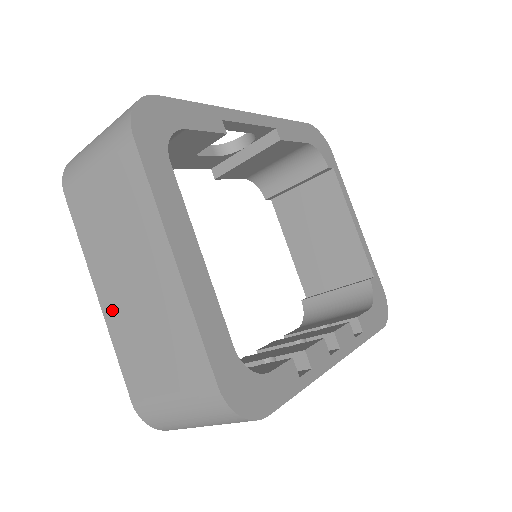
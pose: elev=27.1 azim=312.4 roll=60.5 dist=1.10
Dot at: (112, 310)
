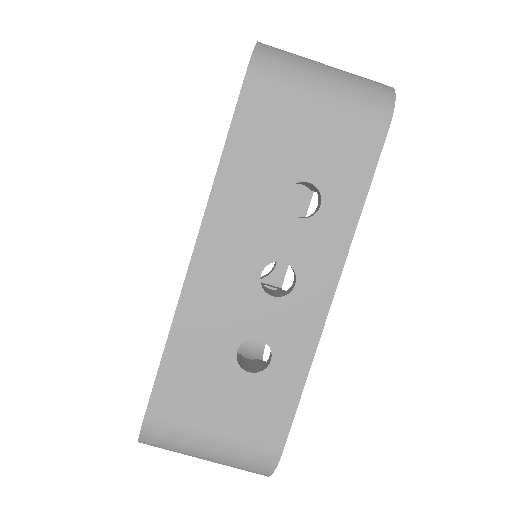
Dot at: occluded
